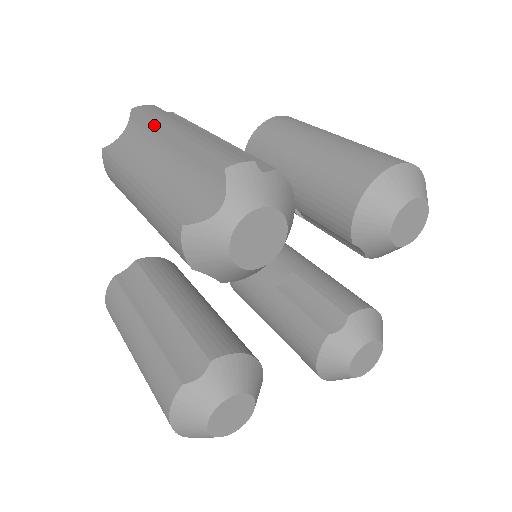
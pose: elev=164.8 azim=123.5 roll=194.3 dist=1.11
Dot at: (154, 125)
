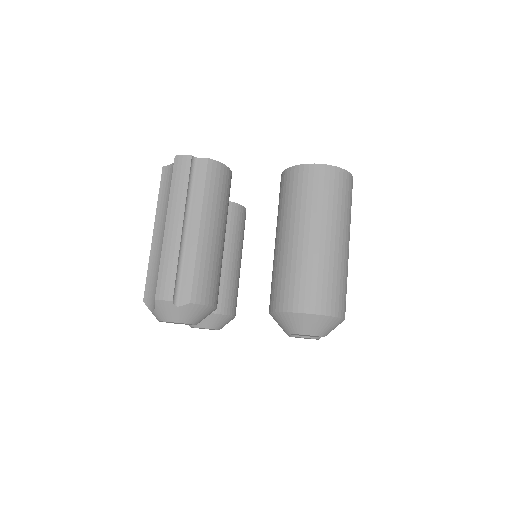
Dot at: (168, 201)
